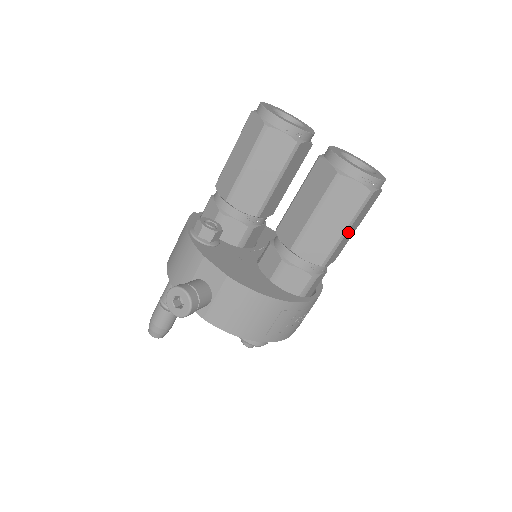
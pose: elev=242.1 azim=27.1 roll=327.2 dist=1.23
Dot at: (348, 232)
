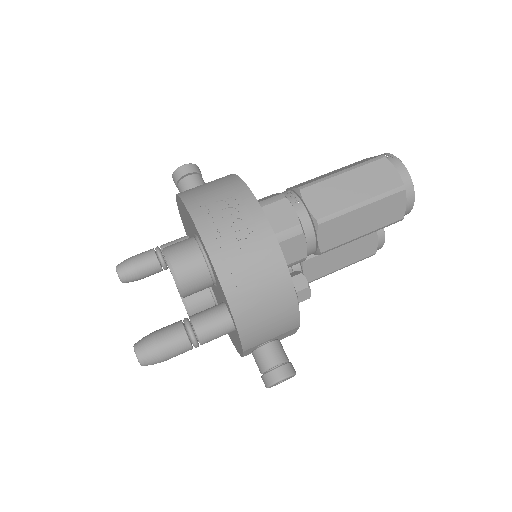
Dot at: (344, 179)
